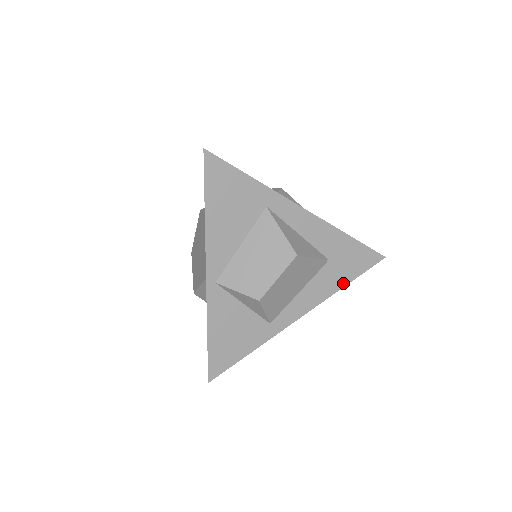
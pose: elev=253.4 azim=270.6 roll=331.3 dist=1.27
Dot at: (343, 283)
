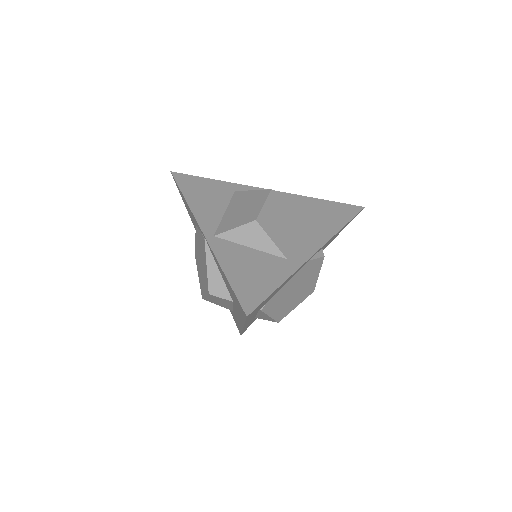
Dot at: (339, 226)
